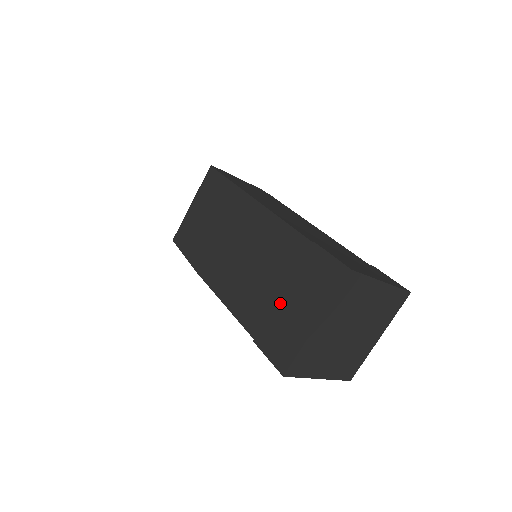
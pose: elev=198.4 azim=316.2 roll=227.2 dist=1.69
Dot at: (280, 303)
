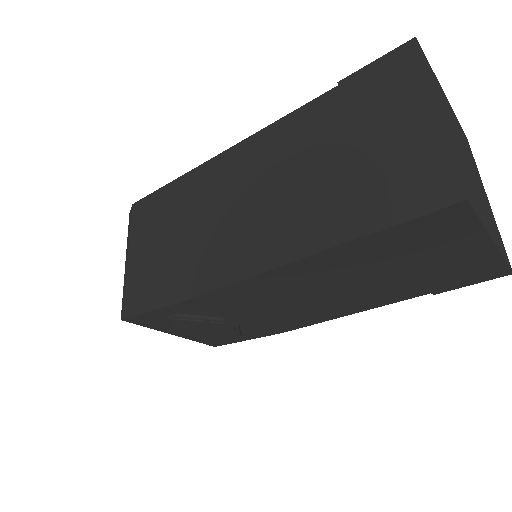
Dot at: (358, 160)
